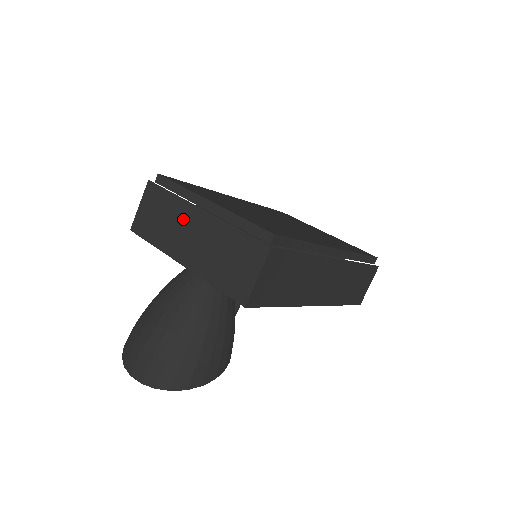
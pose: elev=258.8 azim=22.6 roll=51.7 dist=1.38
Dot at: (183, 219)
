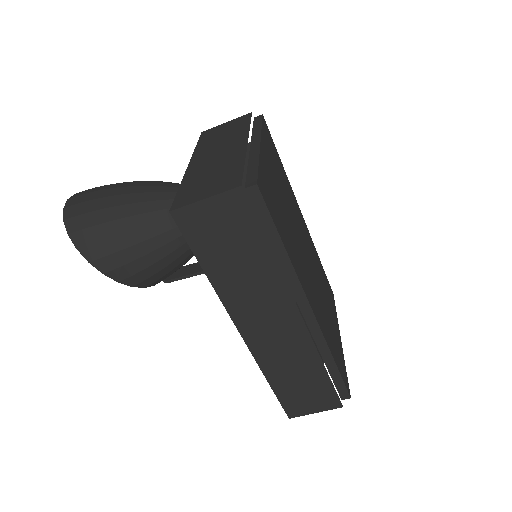
Dot at: (231, 141)
